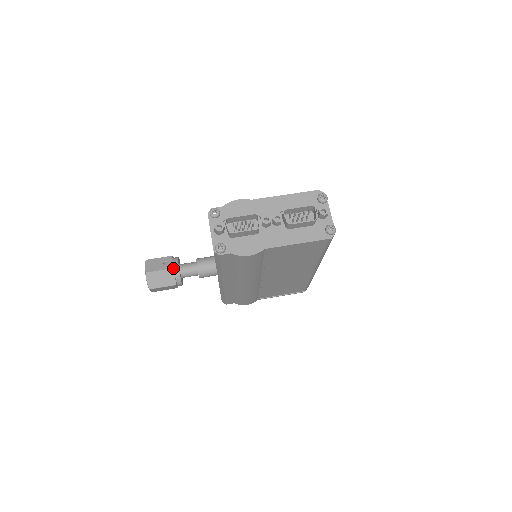
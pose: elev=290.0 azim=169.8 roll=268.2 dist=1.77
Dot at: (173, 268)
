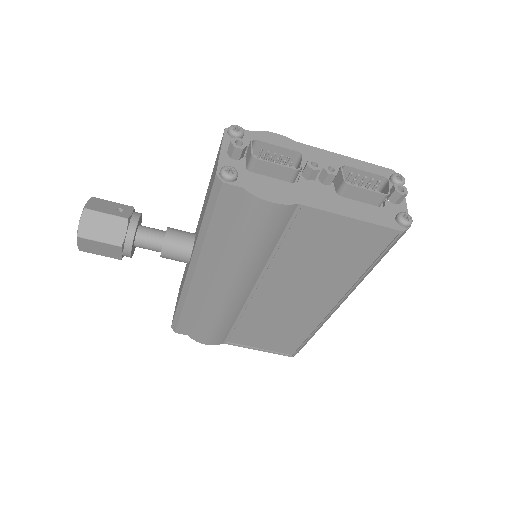
Dot at: (129, 219)
